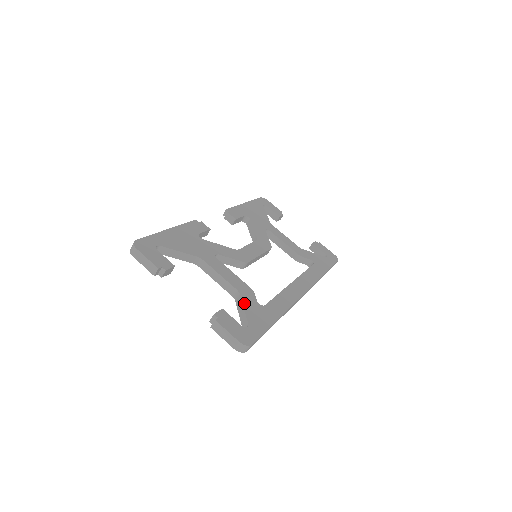
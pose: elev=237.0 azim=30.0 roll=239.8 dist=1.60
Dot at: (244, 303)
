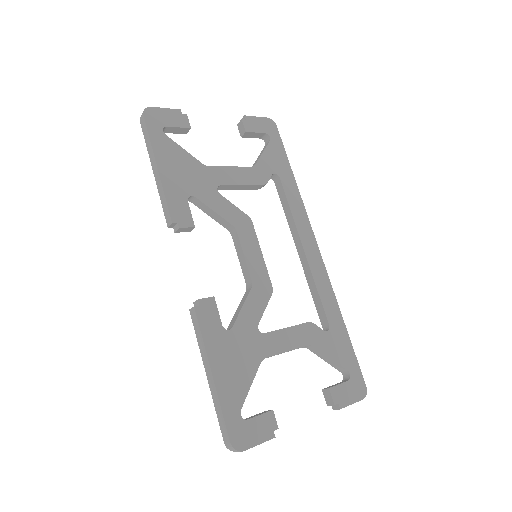
Dot at: (325, 352)
